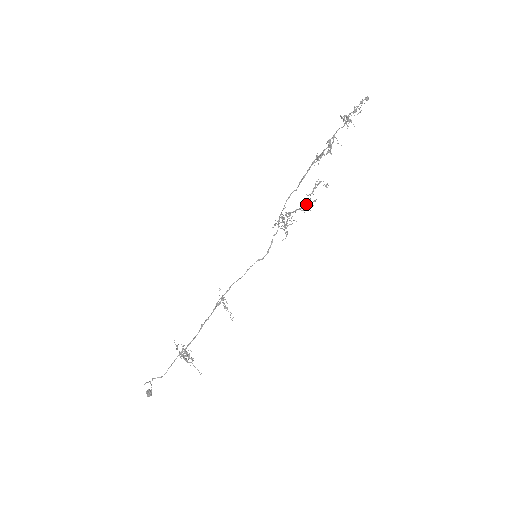
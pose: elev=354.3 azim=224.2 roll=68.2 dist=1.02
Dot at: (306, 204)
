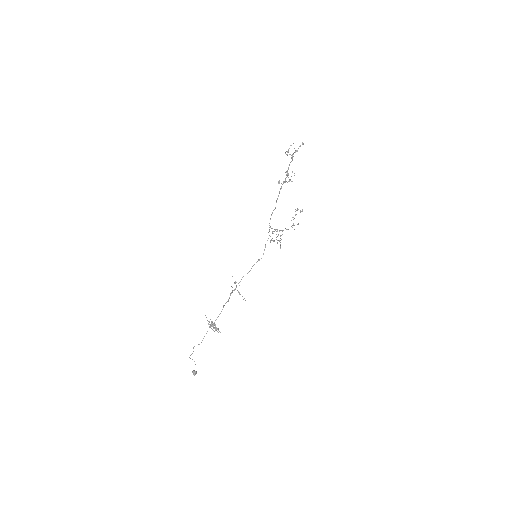
Dot at: (292, 227)
